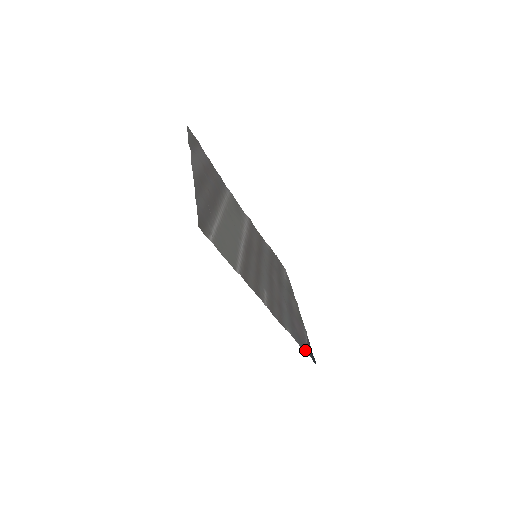
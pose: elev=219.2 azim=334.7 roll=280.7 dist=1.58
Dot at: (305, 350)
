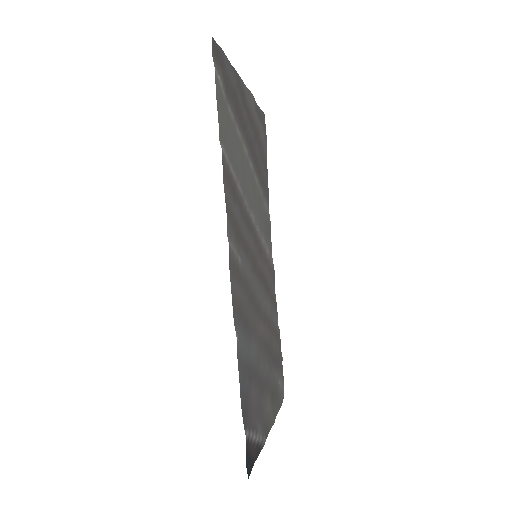
Dot at: (244, 418)
